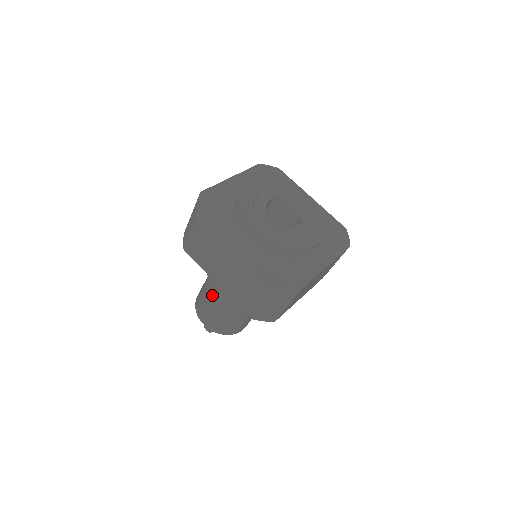
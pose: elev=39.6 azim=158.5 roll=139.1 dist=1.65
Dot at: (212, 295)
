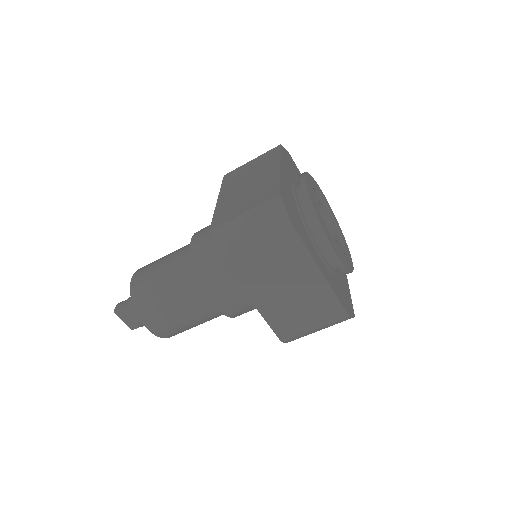
Dot at: (181, 248)
